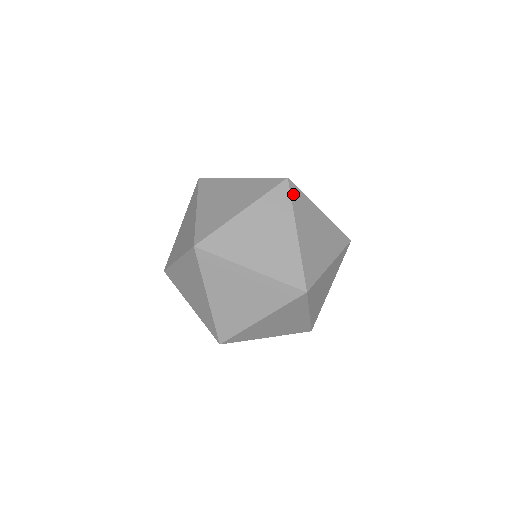
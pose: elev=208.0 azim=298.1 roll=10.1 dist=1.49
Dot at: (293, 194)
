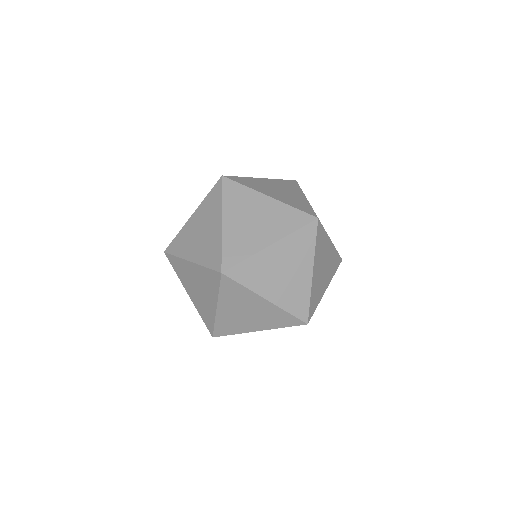
Dot at: occluded
